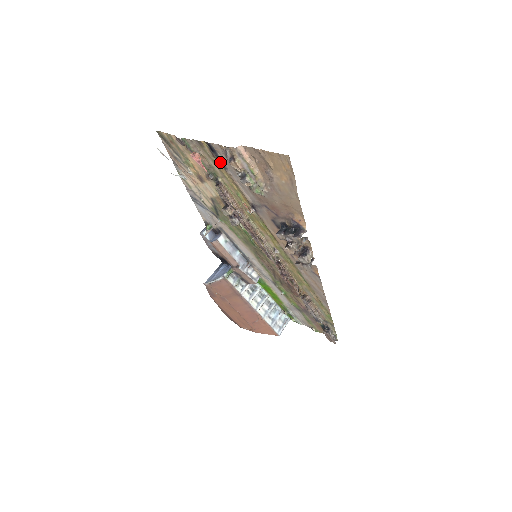
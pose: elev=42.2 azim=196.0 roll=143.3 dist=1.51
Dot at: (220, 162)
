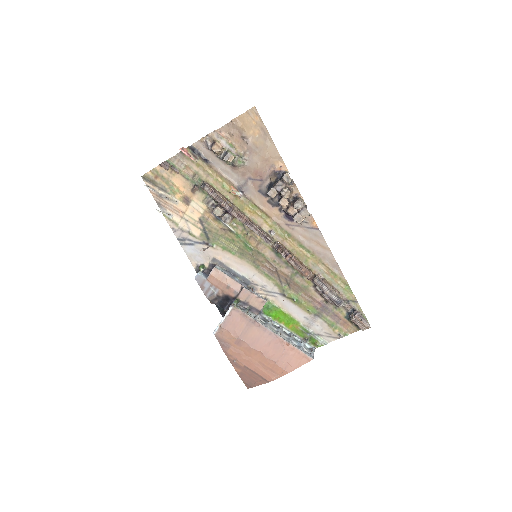
Dot at: (203, 159)
